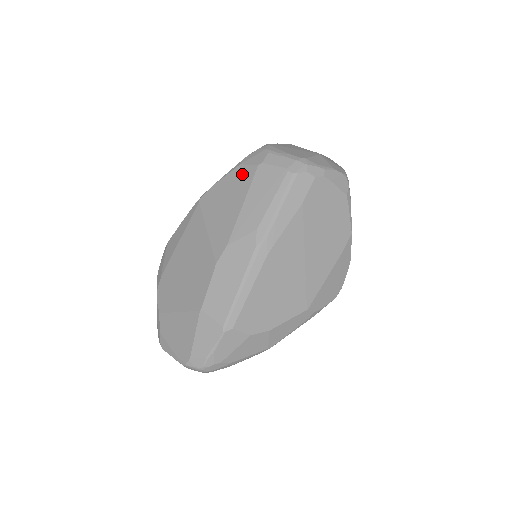
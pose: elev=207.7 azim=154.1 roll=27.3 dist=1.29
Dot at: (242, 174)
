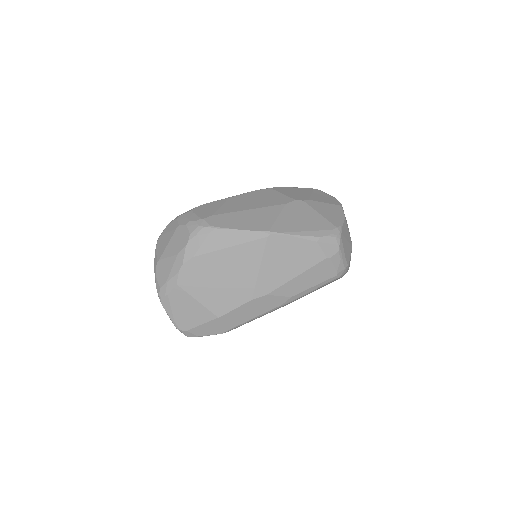
Dot at: (313, 252)
